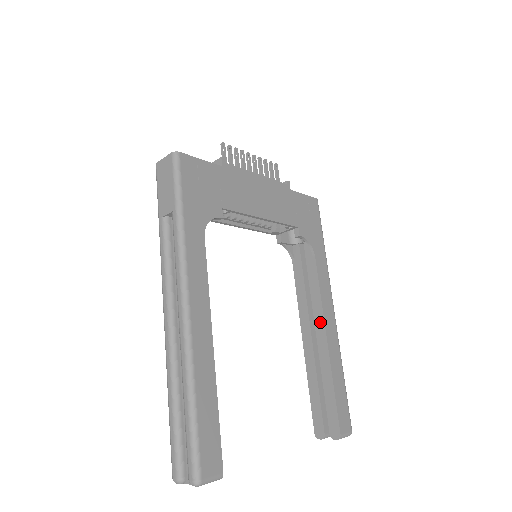
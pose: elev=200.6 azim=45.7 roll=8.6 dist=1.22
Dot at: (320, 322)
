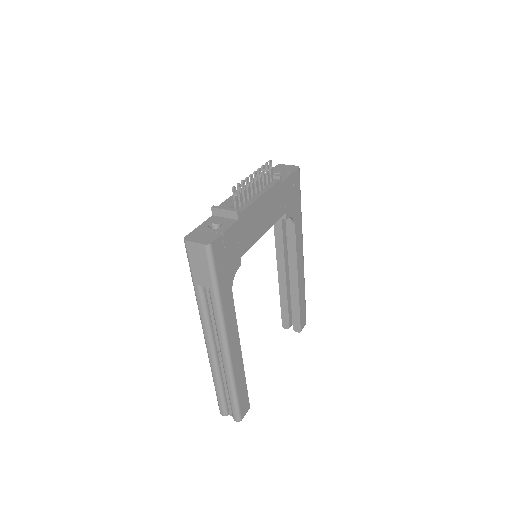
Dot at: (294, 270)
